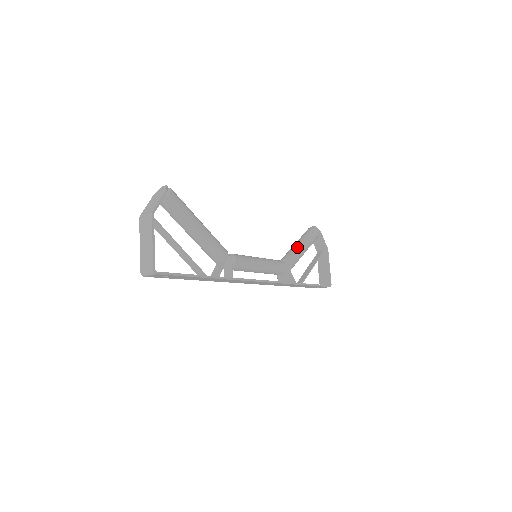
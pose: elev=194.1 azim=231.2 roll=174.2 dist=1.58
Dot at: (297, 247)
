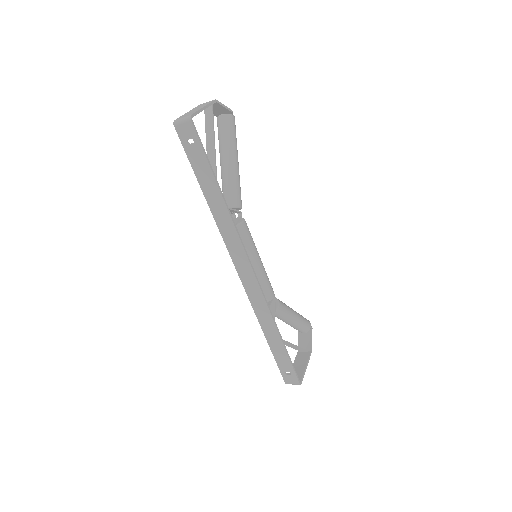
Dot at: occluded
